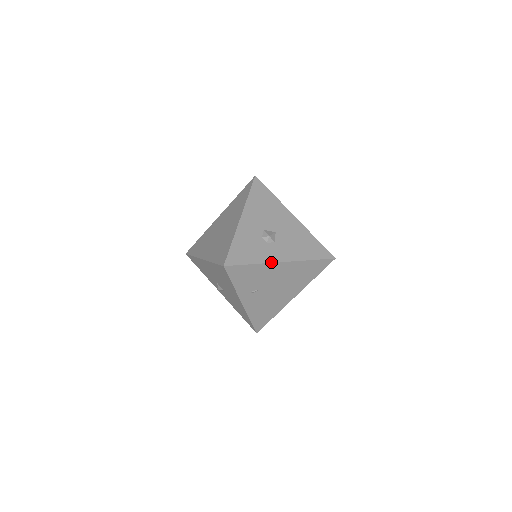
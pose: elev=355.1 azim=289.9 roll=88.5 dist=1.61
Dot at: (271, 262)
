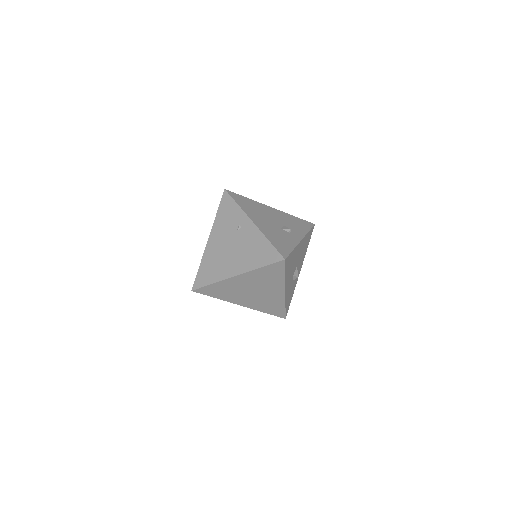
Dot at: occluded
